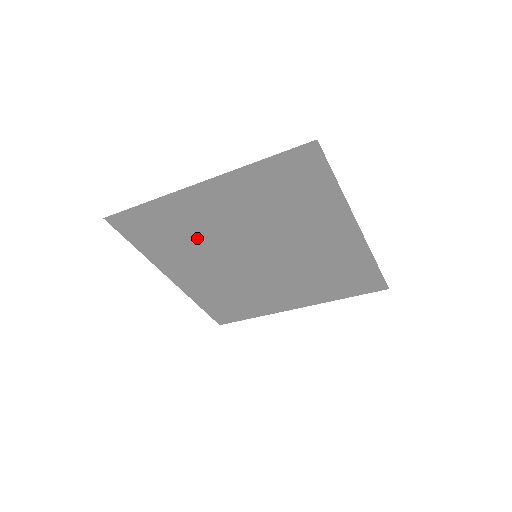
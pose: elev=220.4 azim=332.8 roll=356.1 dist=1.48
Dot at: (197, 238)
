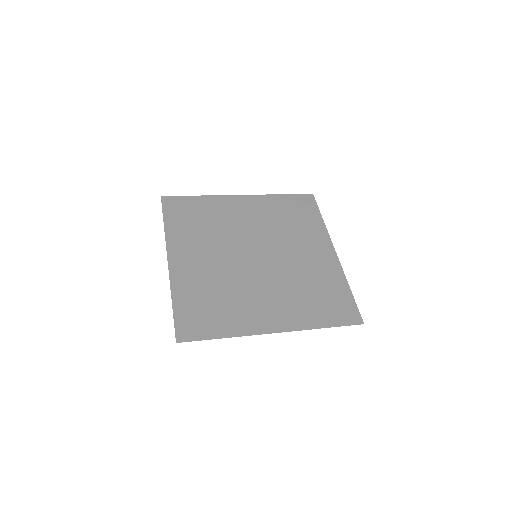
Dot at: (213, 232)
